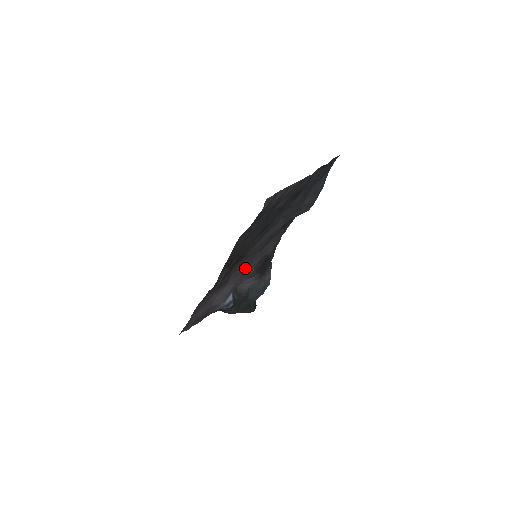
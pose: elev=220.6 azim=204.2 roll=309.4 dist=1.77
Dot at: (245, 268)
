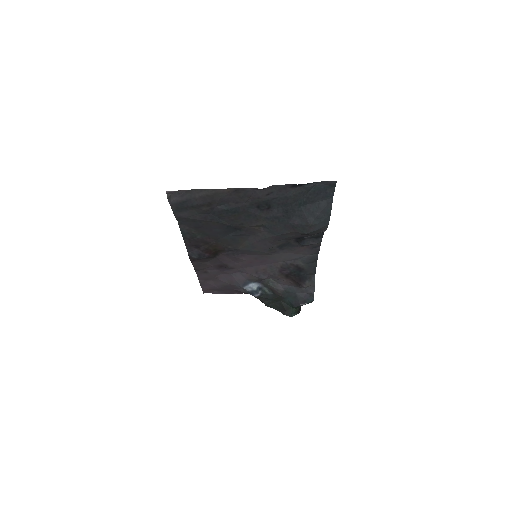
Dot at: (259, 264)
